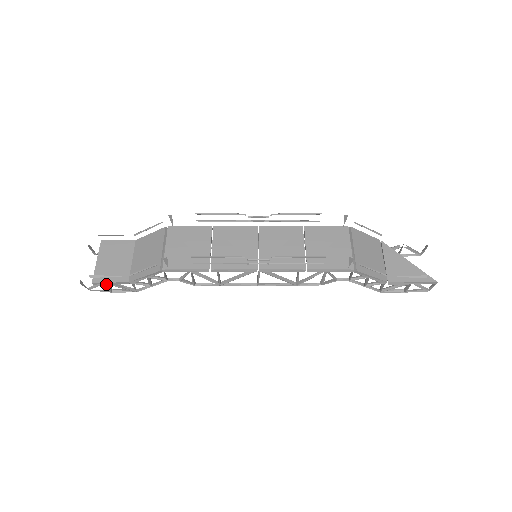
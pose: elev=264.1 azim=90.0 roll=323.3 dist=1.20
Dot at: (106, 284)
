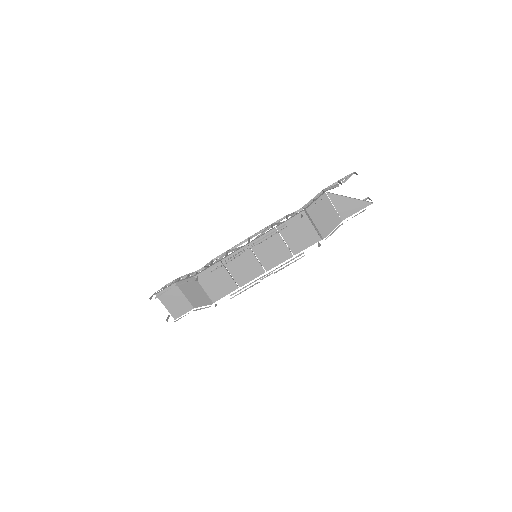
Dot at: occluded
